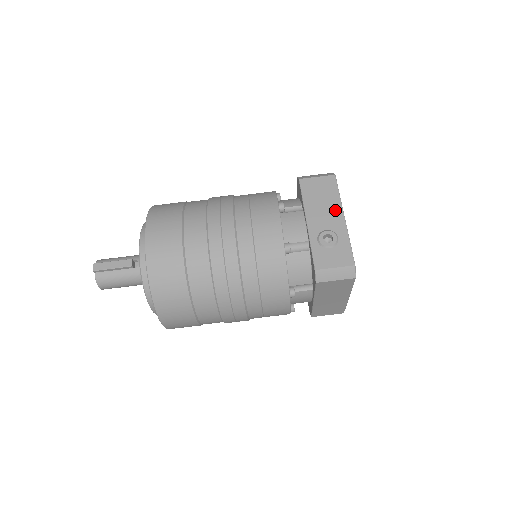
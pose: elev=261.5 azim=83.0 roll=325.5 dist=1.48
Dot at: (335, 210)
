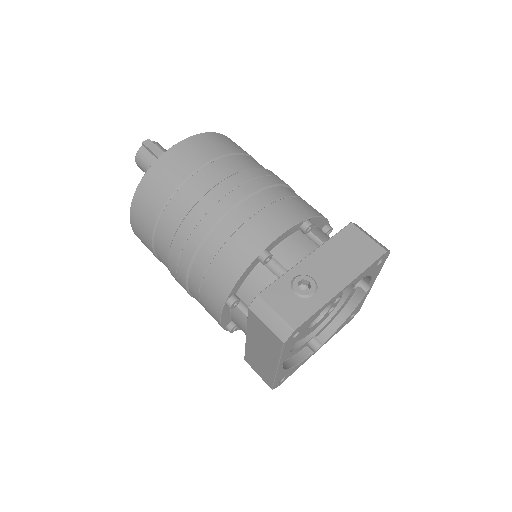
Dot at: (344, 274)
